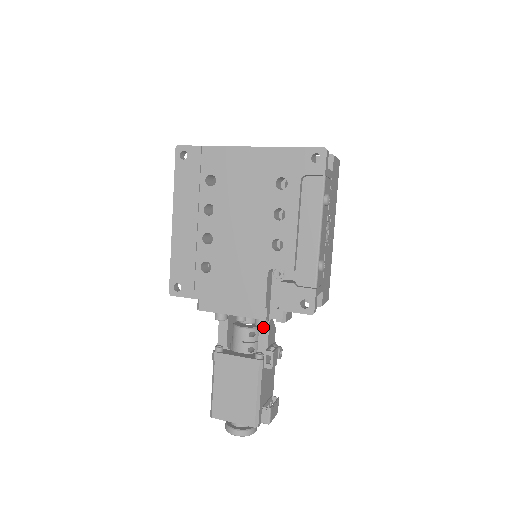
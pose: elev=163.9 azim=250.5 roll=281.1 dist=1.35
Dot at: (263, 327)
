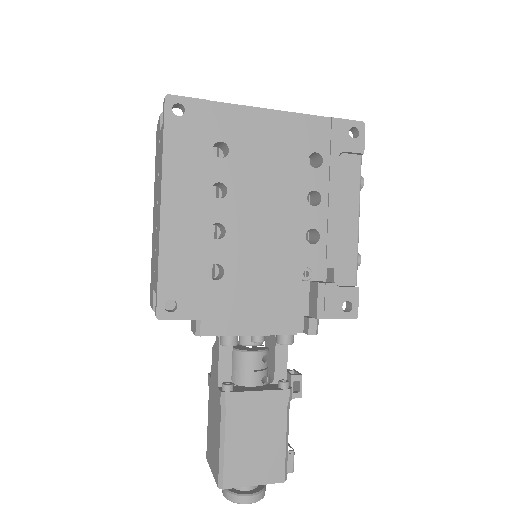
Dot at: (281, 346)
